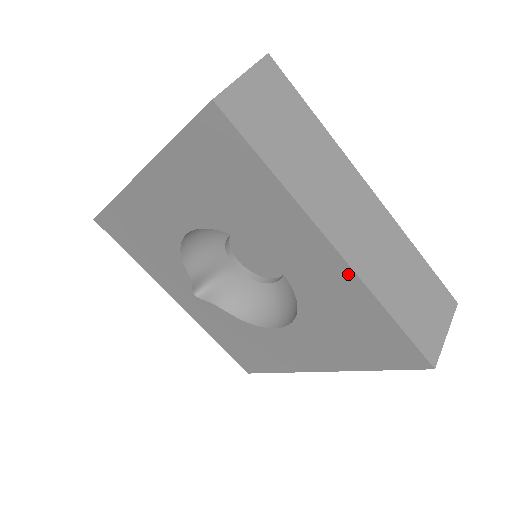
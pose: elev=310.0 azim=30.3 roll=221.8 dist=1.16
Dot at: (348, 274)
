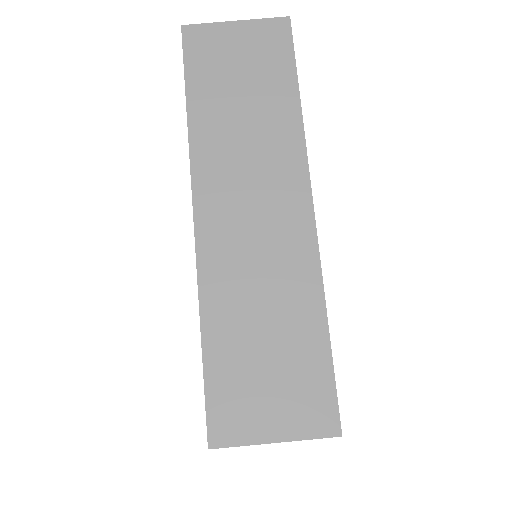
Dot at: occluded
